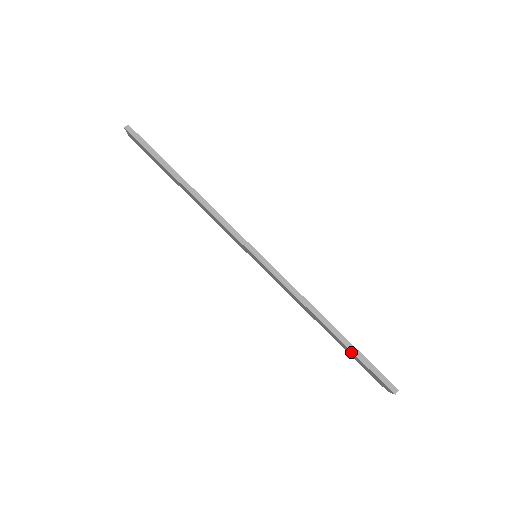
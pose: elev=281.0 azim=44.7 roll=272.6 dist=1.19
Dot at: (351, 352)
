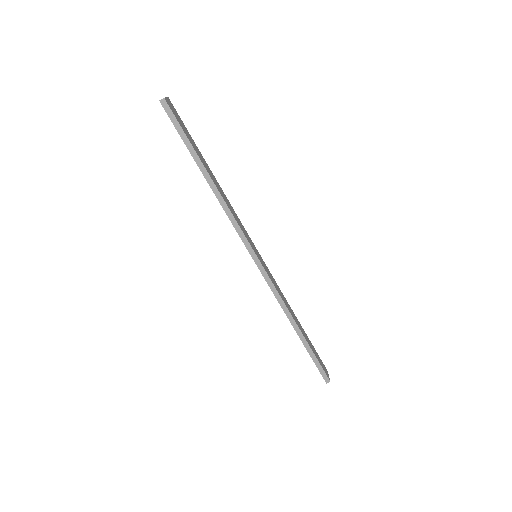
Dot at: (306, 348)
